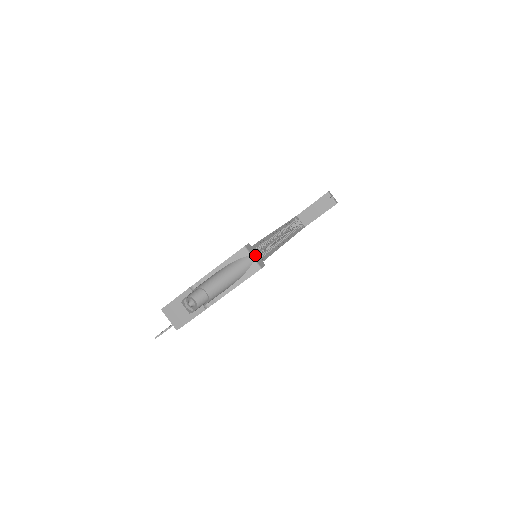
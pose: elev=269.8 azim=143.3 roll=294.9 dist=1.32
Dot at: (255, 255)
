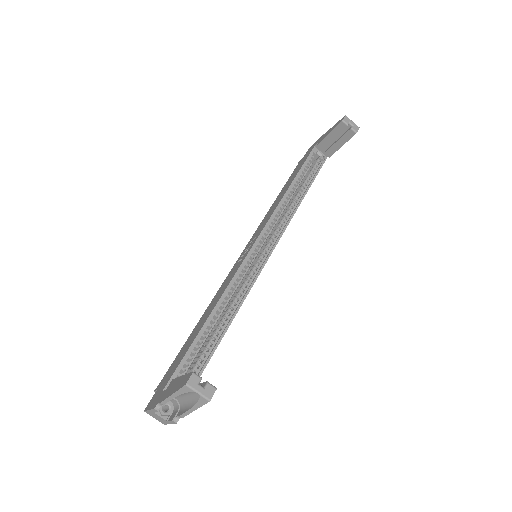
Dot at: occluded
